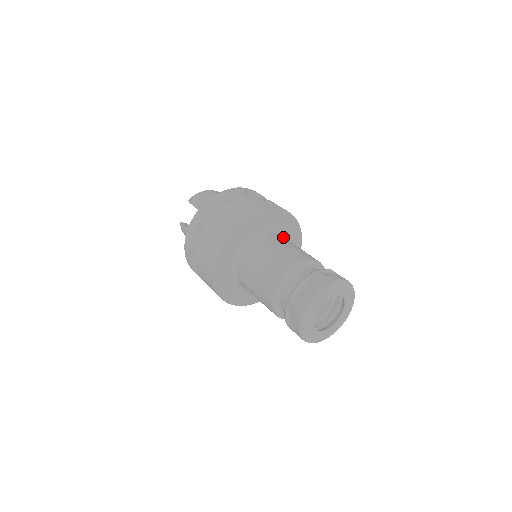
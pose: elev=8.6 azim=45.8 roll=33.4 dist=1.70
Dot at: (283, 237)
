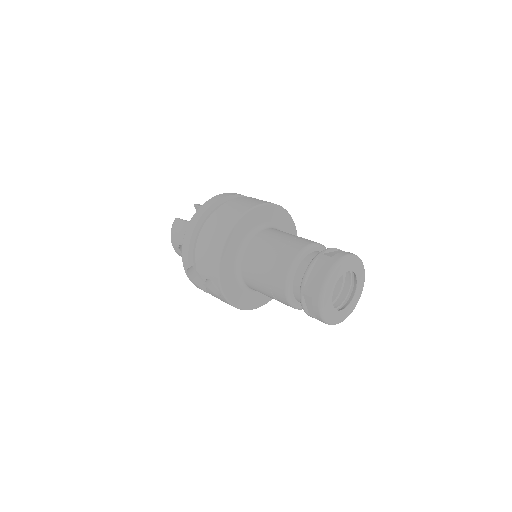
Dot at: occluded
